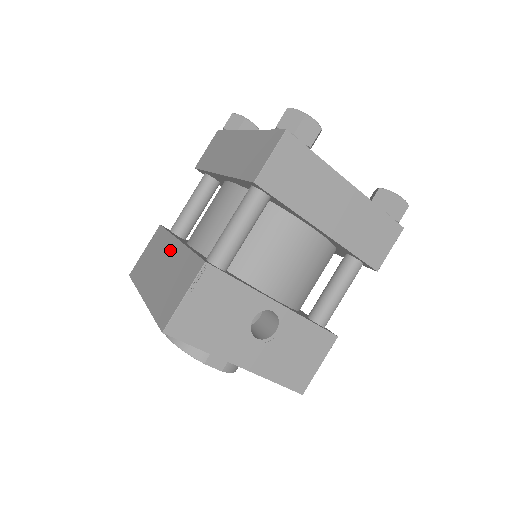
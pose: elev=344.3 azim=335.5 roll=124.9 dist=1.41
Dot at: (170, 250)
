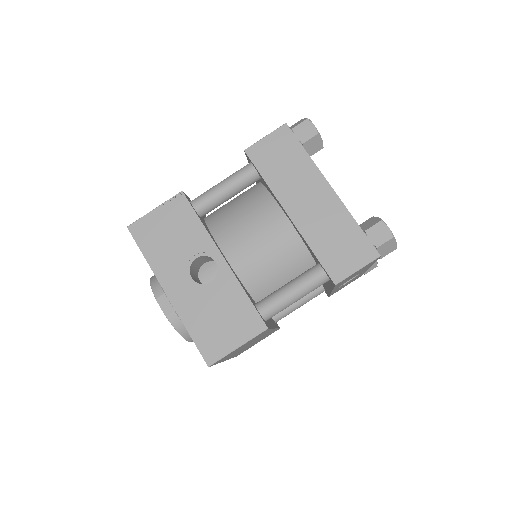
Dot at: occluded
